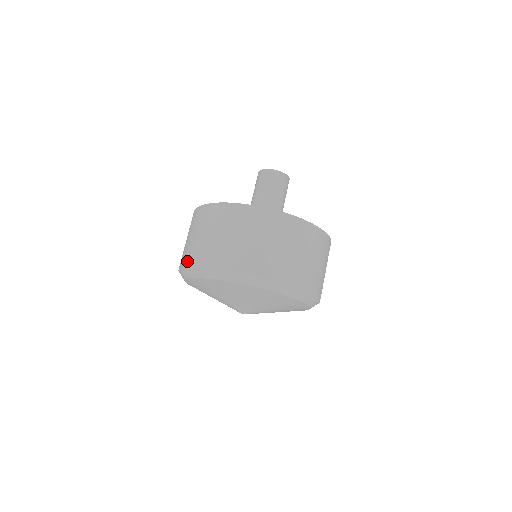
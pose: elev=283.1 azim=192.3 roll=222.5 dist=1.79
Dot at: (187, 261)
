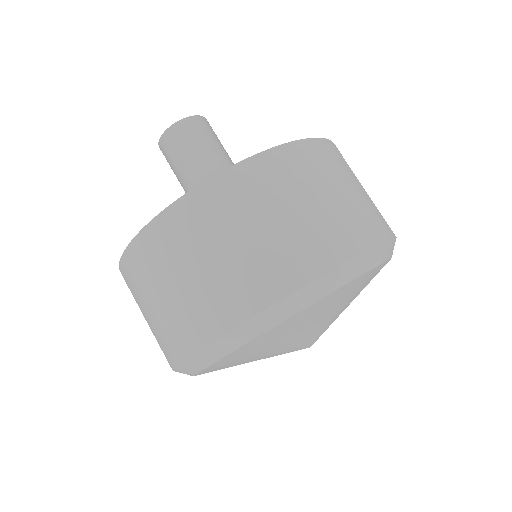
Dot at: occluded
